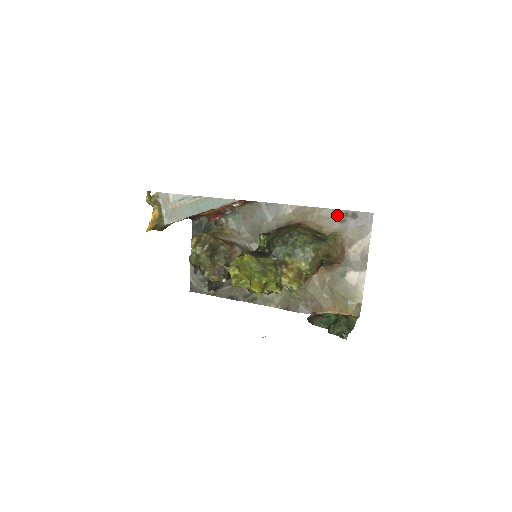
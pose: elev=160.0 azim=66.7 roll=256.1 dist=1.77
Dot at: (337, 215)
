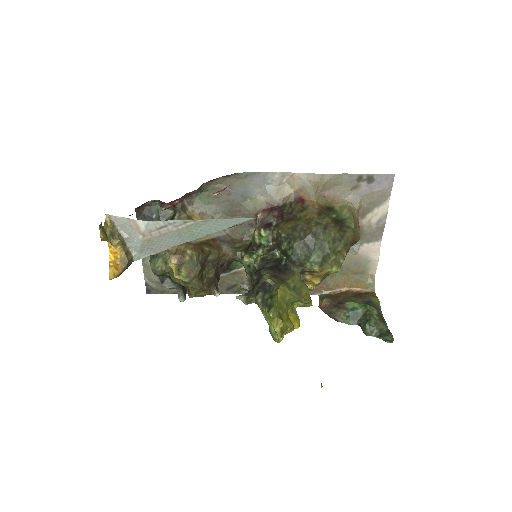
Dot at: (348, 181)
